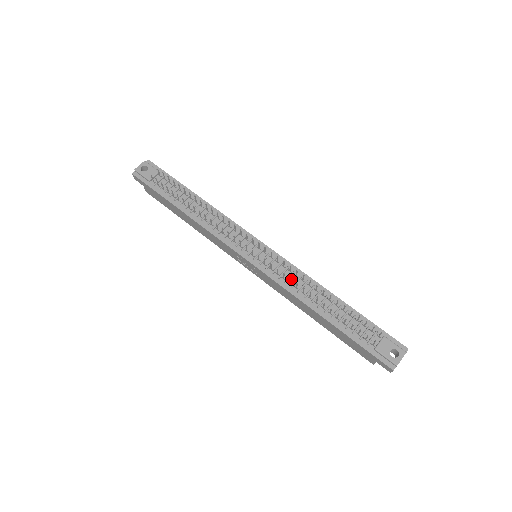
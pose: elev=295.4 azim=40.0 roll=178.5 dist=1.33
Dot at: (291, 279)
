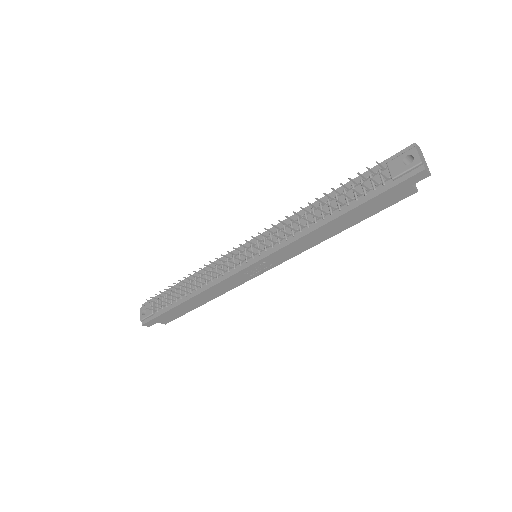
Dot at: (287, 232)
